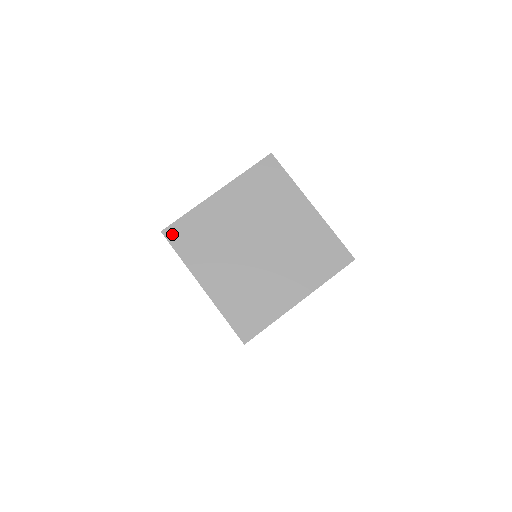
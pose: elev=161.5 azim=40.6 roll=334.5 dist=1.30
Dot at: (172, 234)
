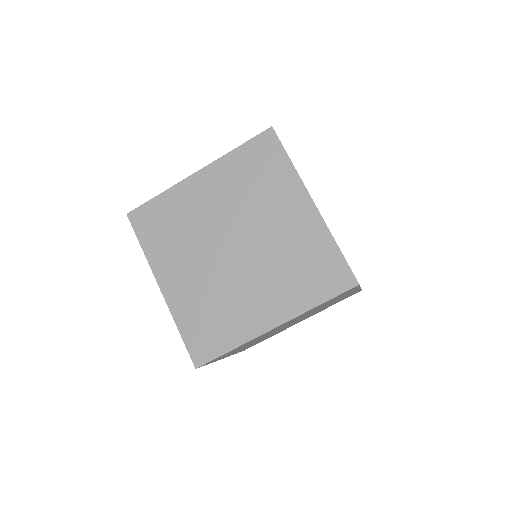
Dot at: (138, 219)
